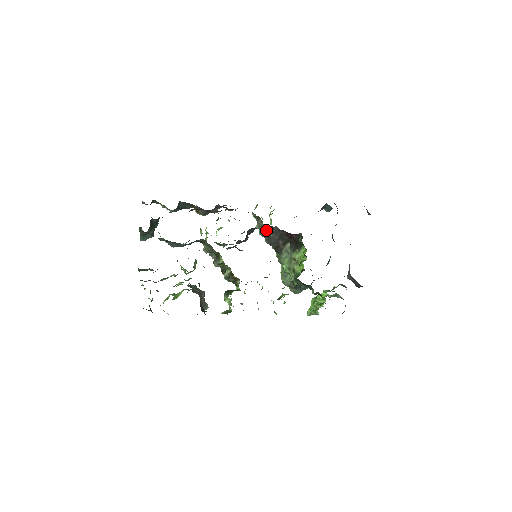
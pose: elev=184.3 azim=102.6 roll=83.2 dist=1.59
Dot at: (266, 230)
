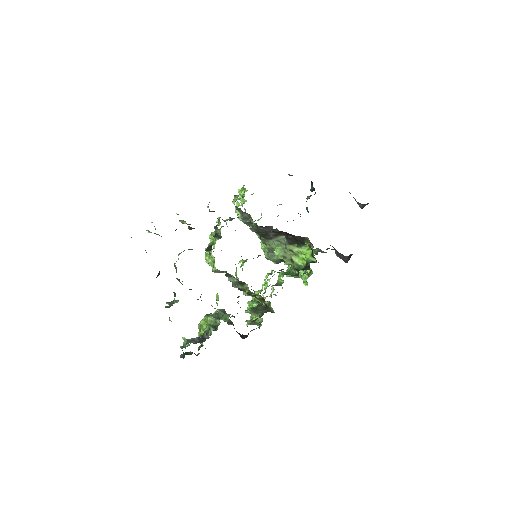
Dot at: occluded
